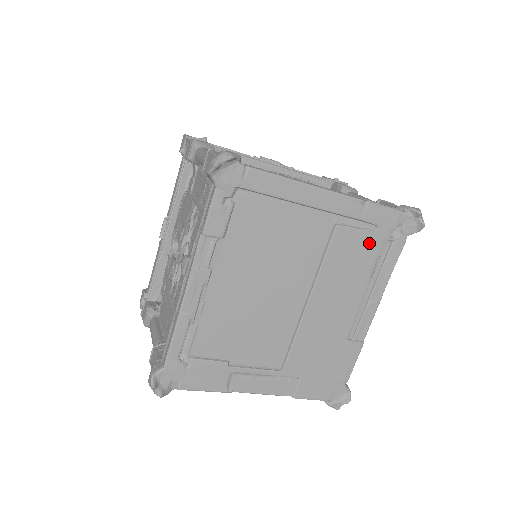
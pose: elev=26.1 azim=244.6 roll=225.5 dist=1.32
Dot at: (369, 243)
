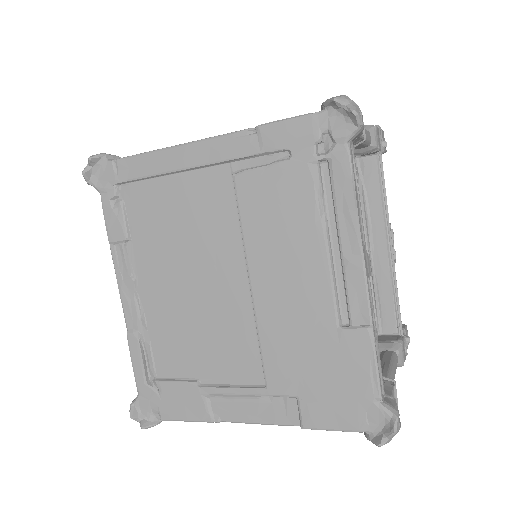
Dot at: (290, 178)
